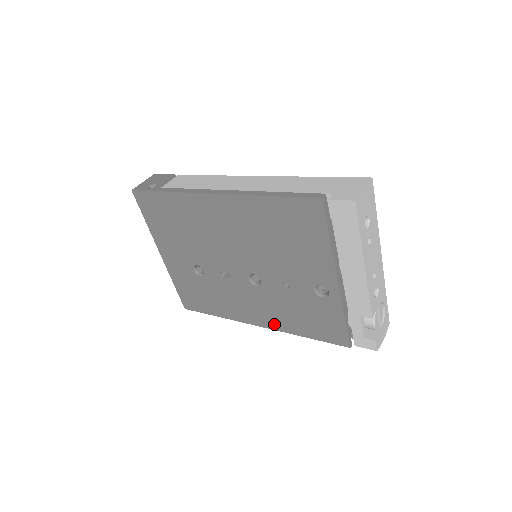
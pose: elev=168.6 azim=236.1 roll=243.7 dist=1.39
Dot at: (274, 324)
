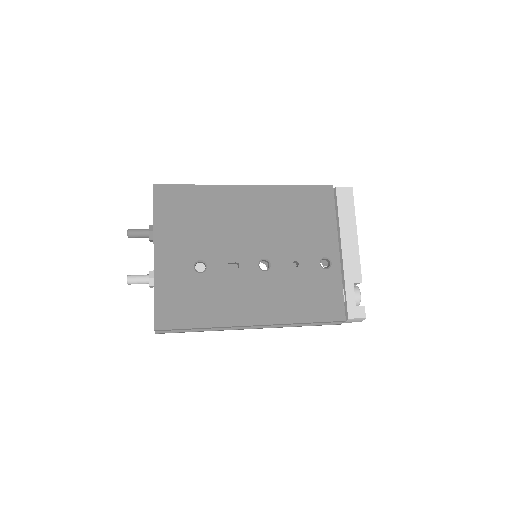
Dot at: (274, 316)
